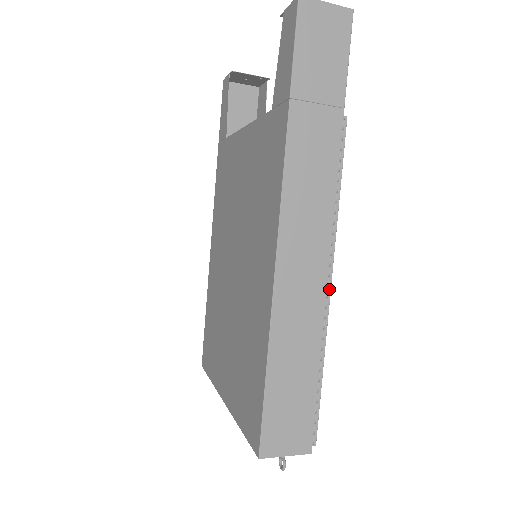
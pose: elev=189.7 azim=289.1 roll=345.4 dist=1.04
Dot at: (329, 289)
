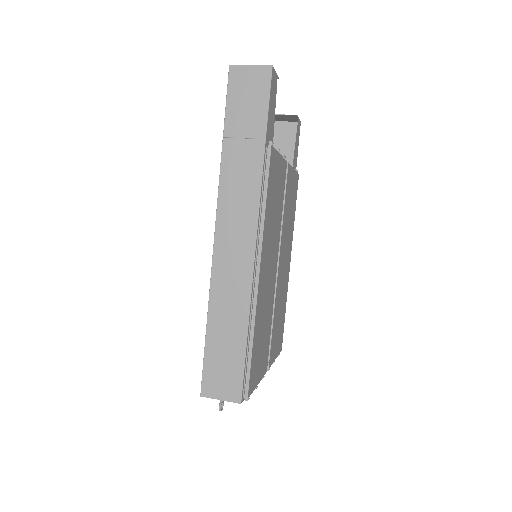
Dot at: (257, 277)
